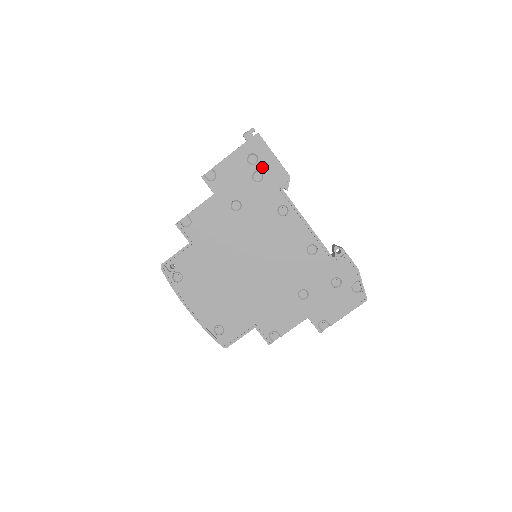
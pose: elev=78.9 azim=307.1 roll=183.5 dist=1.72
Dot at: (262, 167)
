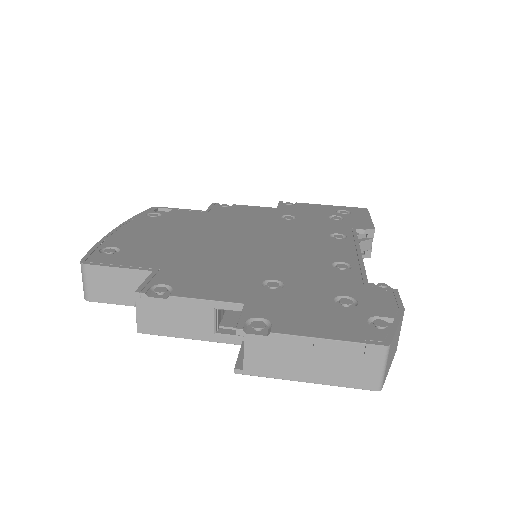
Dot at: (348, 217)
